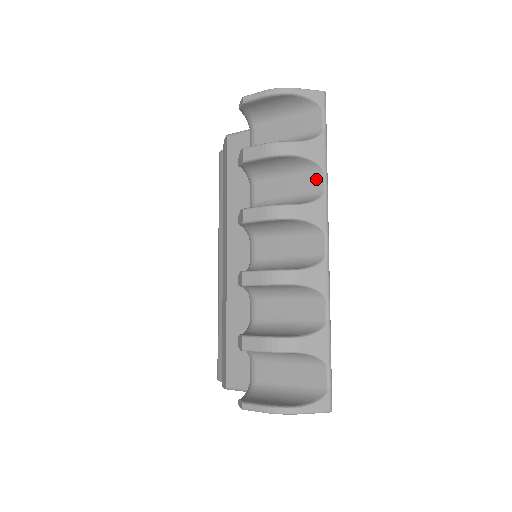
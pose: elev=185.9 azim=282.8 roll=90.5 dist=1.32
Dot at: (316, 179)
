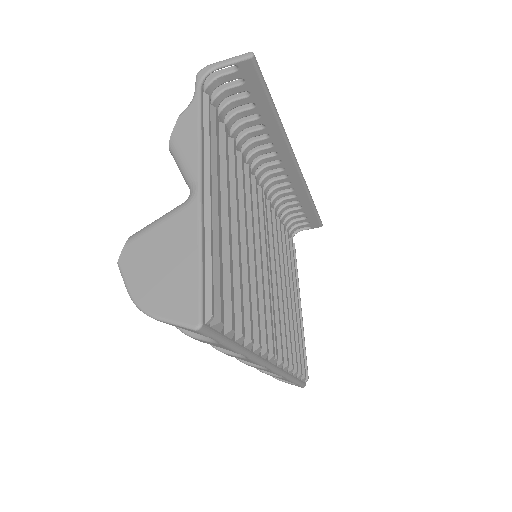
Dot at: occluded
